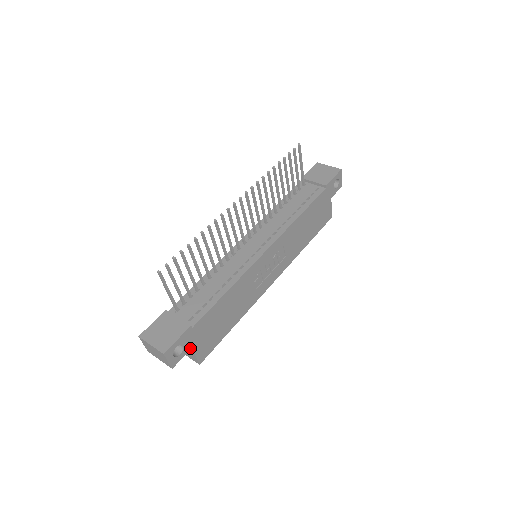
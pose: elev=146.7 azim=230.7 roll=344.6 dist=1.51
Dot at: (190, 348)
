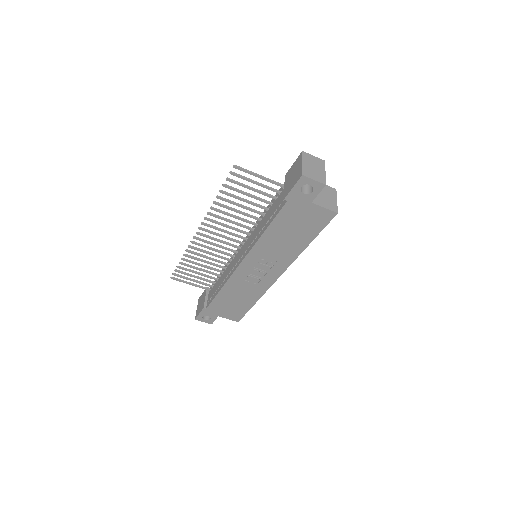
Dot at: (217, 316)
